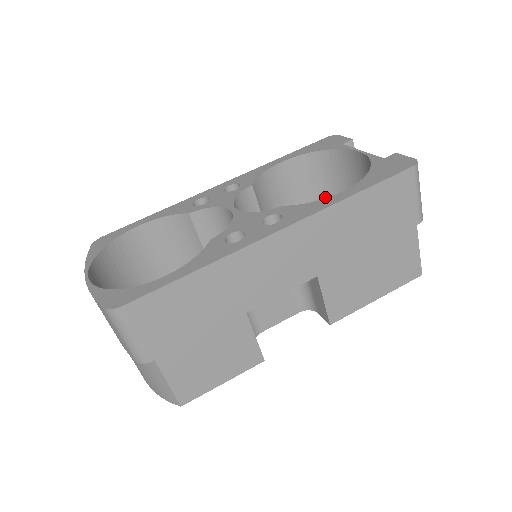
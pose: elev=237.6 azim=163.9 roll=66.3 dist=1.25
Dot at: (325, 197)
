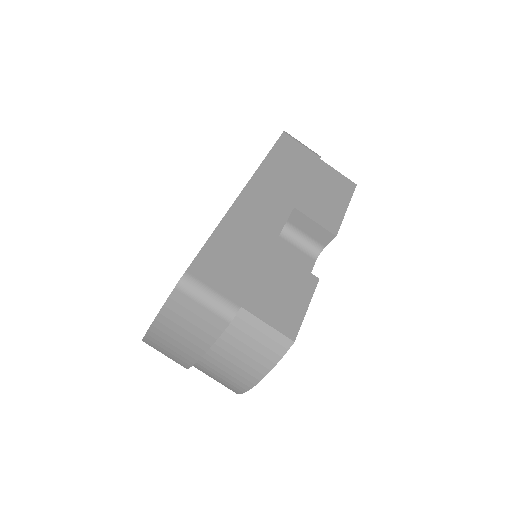
Dot at: occluded
